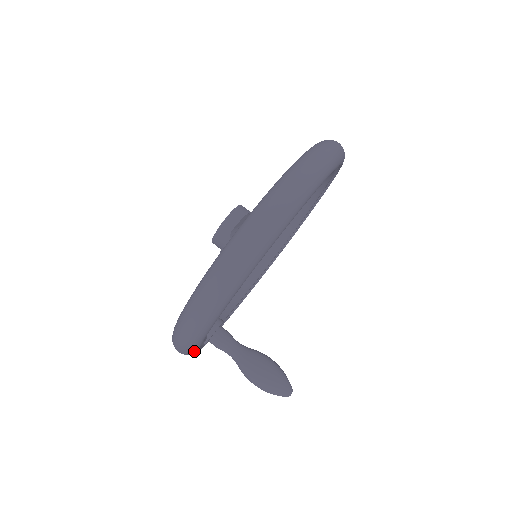
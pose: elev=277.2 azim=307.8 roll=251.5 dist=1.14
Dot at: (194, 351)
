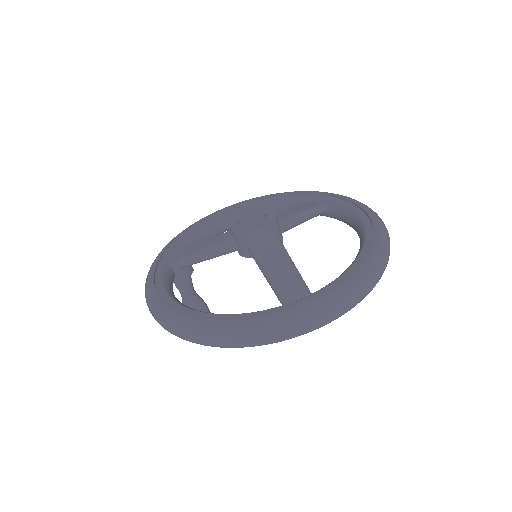
Dot at: occluded
